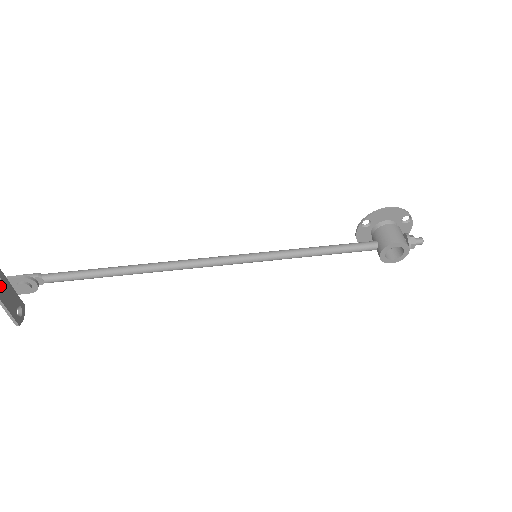
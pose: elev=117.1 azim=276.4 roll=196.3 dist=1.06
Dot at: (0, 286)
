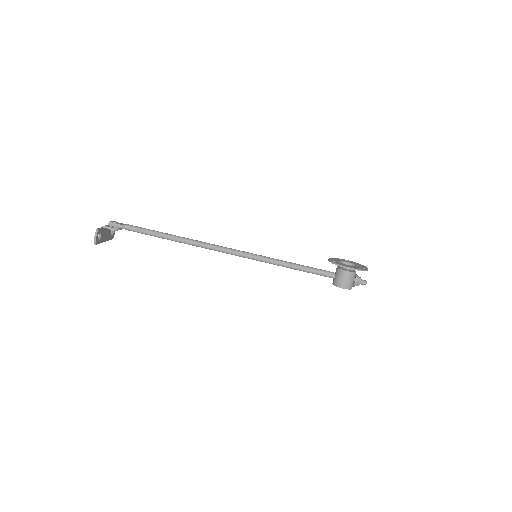
Dot at: (101, 237)
